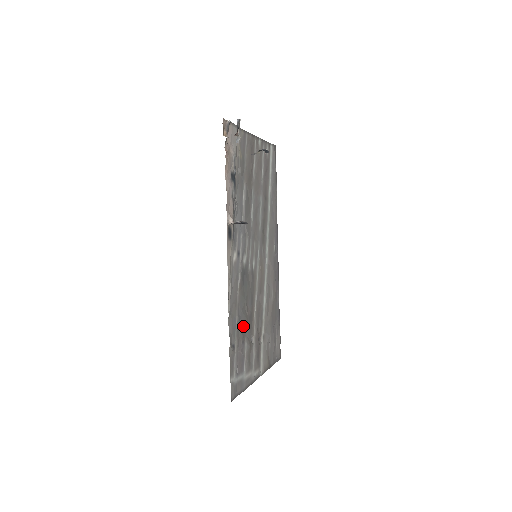
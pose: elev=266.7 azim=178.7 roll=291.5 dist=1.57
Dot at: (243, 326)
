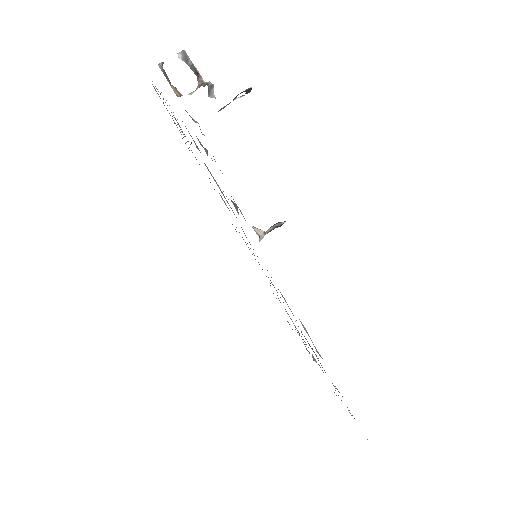
Dot at: occluded
